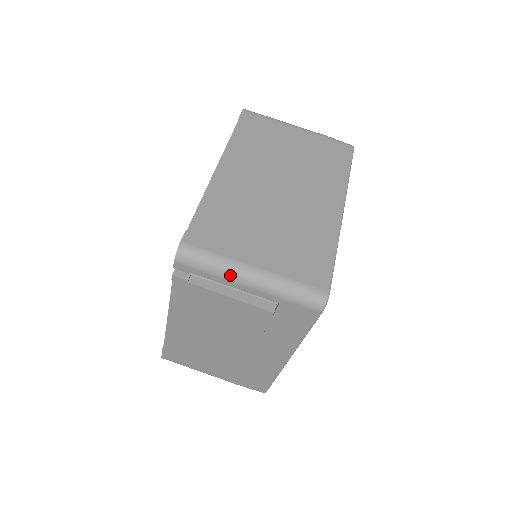
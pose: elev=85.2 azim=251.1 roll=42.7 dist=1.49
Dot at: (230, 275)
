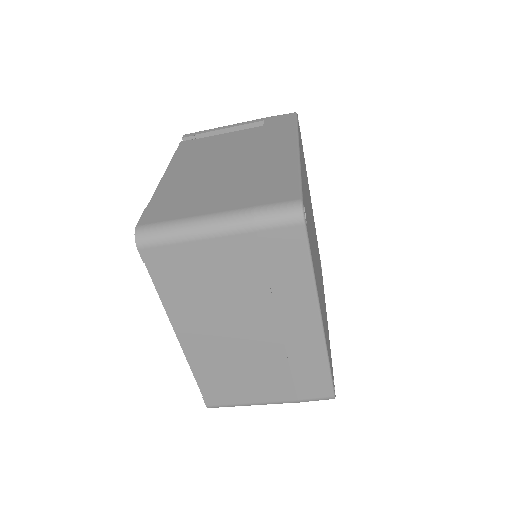
Dot at: occluded
